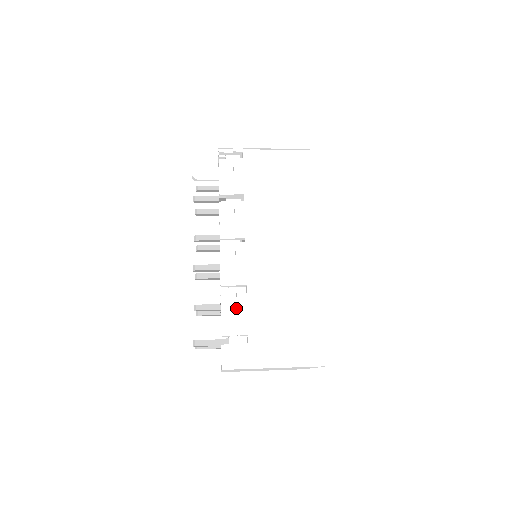
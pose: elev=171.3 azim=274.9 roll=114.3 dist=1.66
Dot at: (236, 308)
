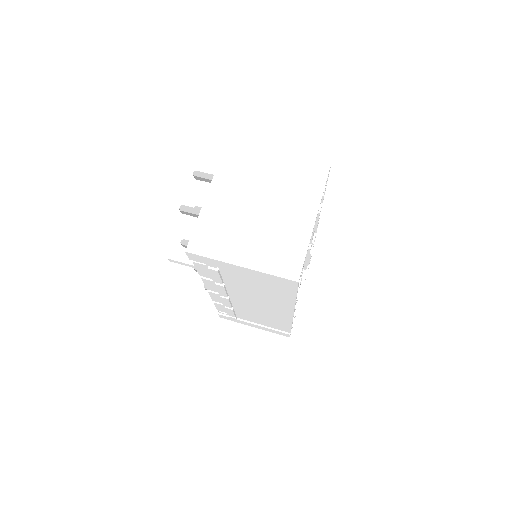
Dot at: occluded
